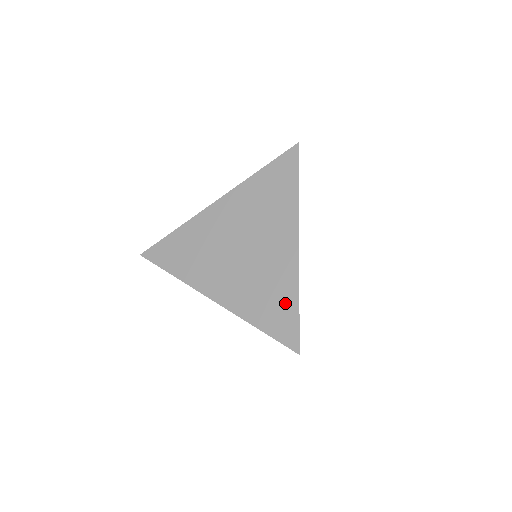
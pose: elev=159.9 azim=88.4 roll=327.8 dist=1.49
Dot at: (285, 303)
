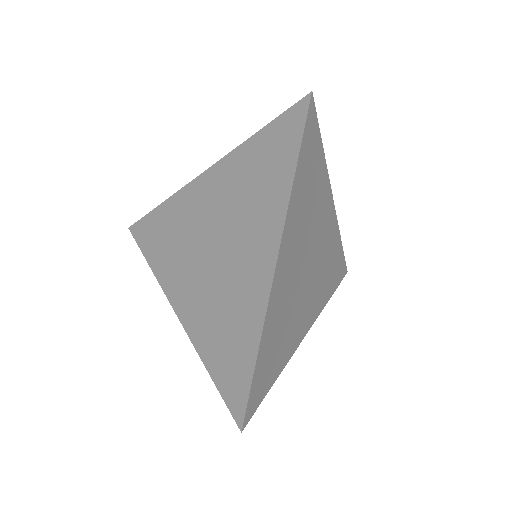
Dot at: (241, 349)
